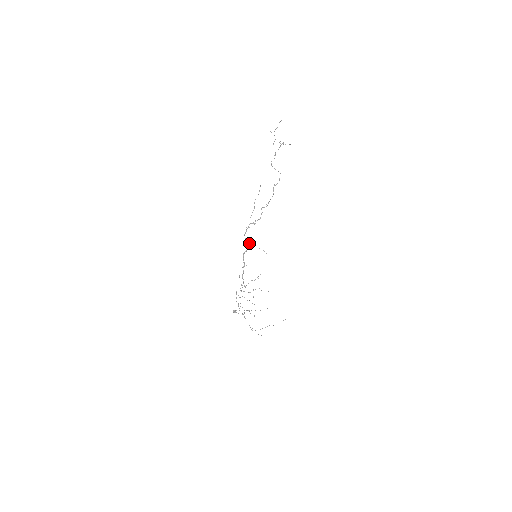
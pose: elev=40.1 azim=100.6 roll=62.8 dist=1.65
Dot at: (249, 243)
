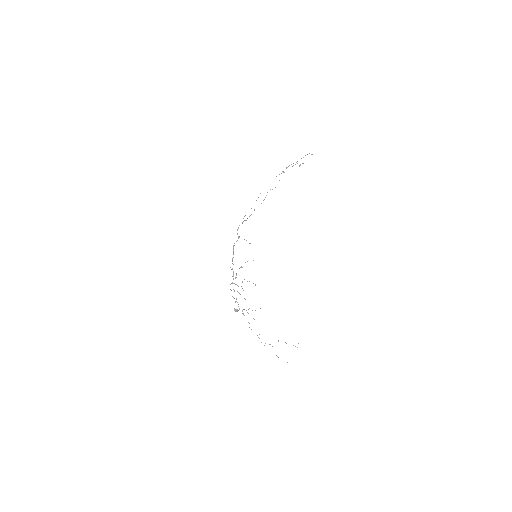
Dot at: (239, 236)
